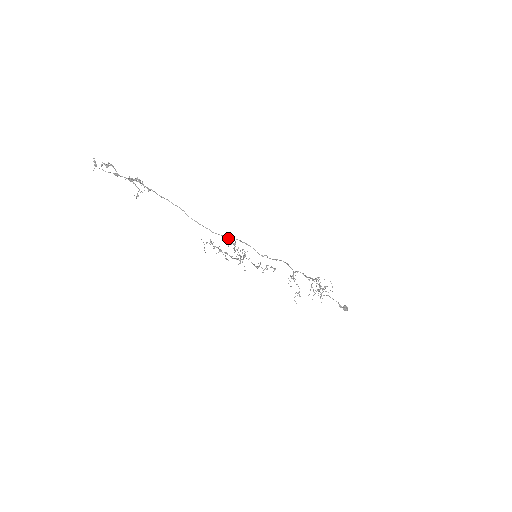
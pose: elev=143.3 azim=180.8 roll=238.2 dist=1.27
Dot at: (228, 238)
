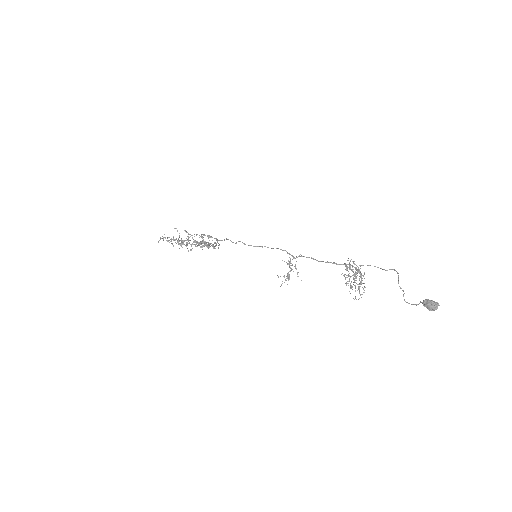
Dot at: (215, 242)
